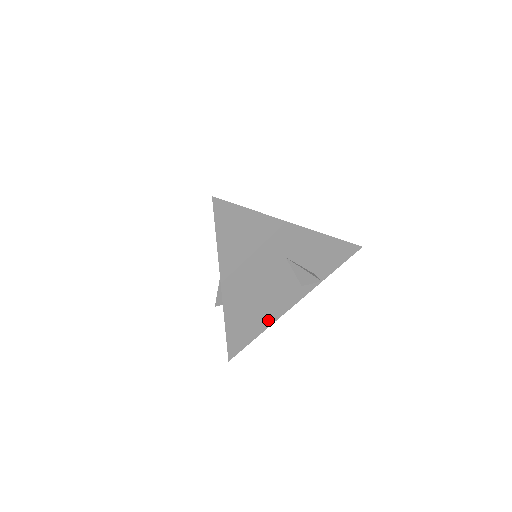
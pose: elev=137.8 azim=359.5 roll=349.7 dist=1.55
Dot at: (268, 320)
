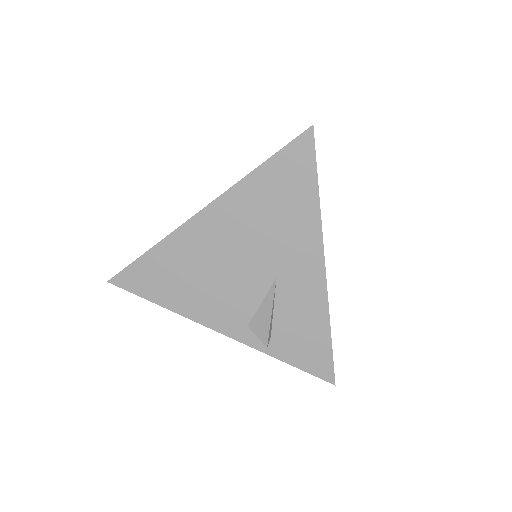
Dot at: (183, 305)
